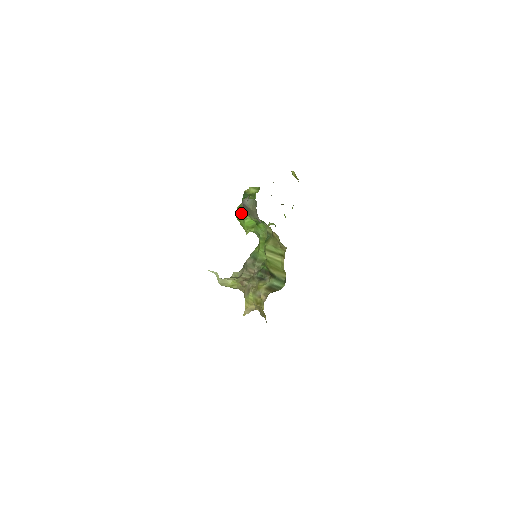
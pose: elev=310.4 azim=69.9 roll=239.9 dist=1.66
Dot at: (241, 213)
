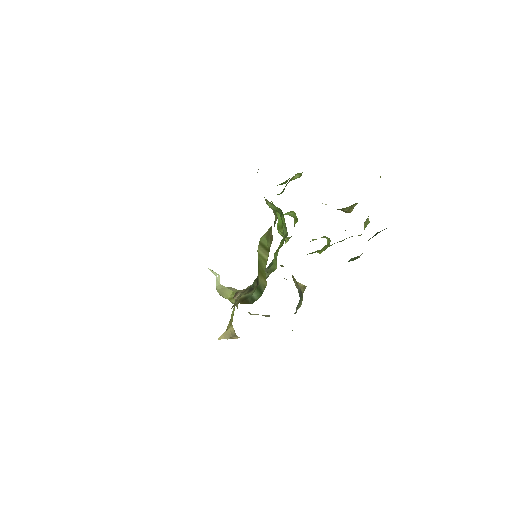
Dot at: occluded
